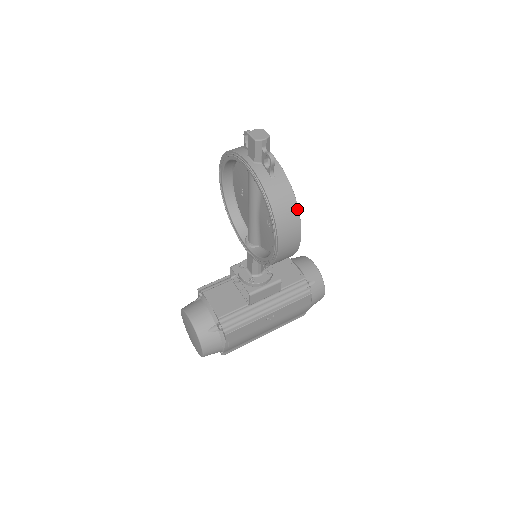
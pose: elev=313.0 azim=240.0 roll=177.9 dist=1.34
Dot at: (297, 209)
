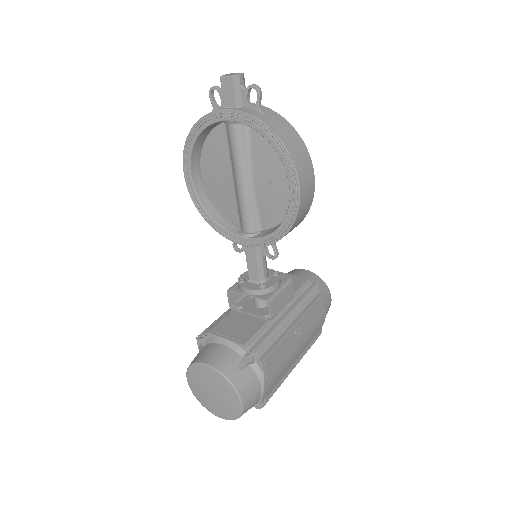
Dot at: (301, 140)
